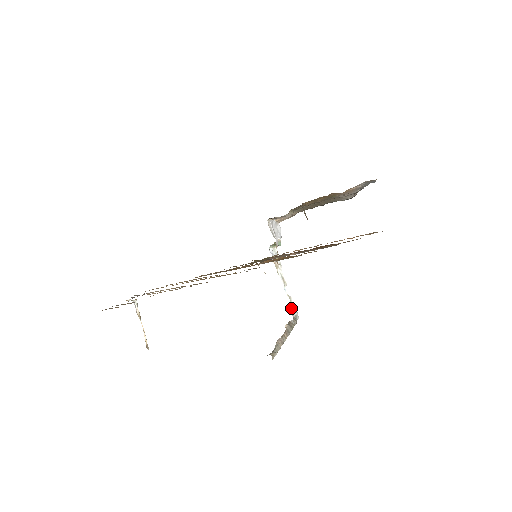
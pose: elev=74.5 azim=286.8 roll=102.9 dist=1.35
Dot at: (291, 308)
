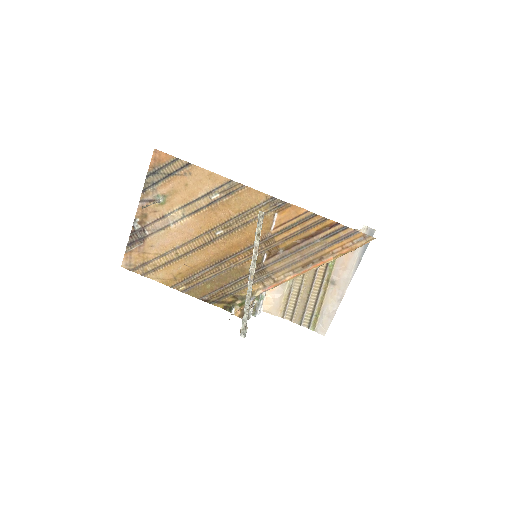
Dot at: occluded
